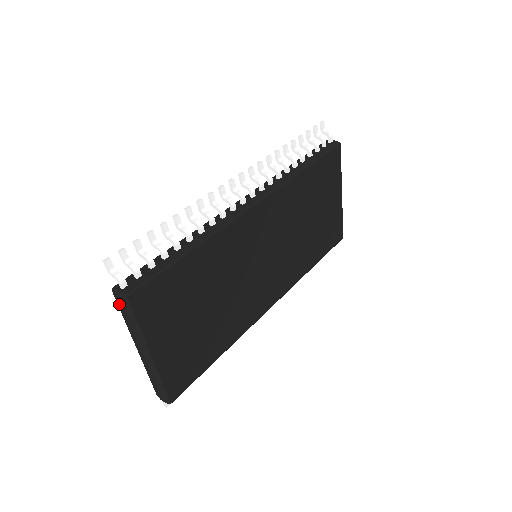
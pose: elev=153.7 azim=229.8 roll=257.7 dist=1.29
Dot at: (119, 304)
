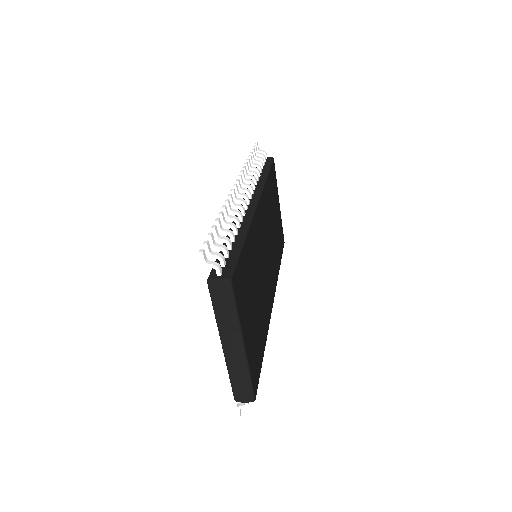
Dot at: (216, 295)
